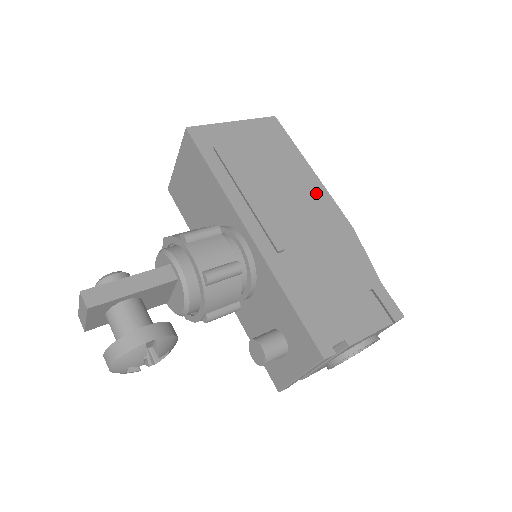
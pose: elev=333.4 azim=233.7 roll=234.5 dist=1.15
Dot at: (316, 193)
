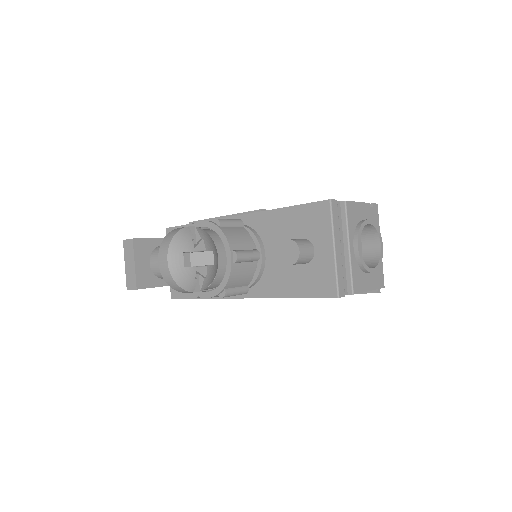
Dot at: occluded
